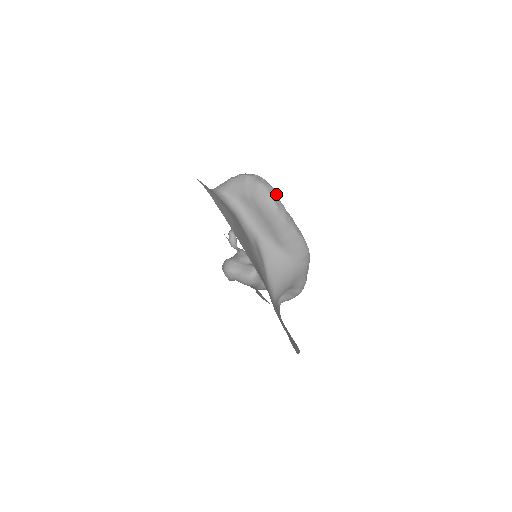
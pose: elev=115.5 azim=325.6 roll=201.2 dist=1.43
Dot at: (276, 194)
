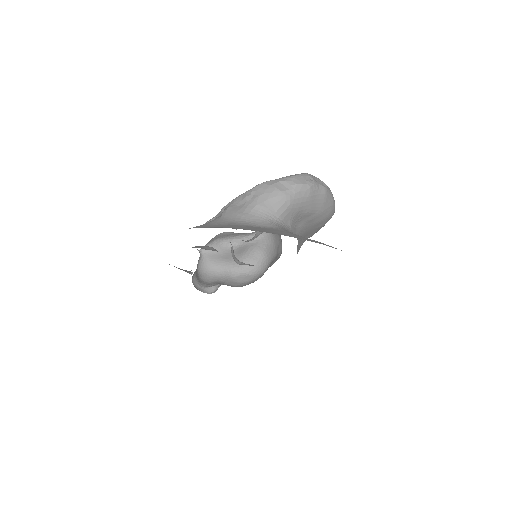
Dot at: occluded
